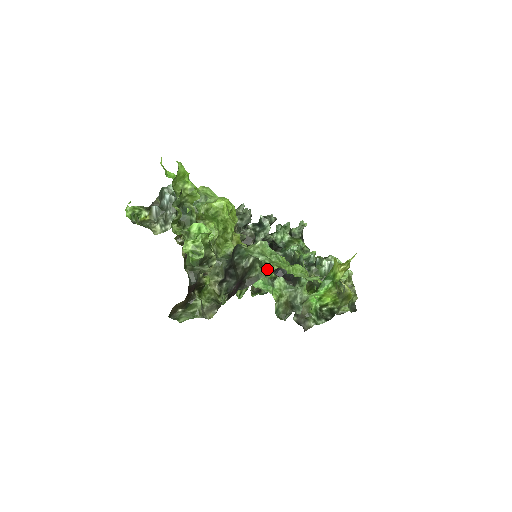
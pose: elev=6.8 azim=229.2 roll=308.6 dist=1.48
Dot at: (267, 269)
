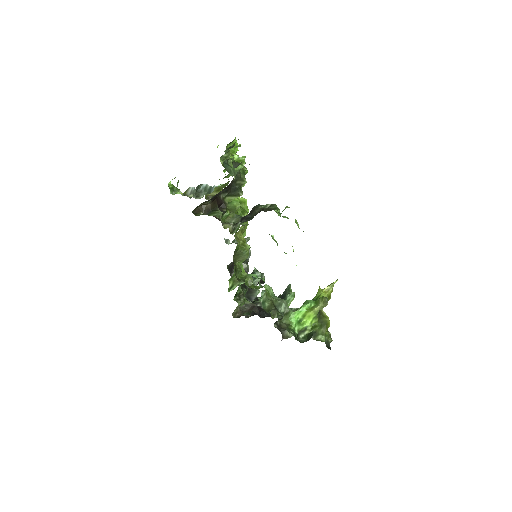
Dot at: (280, 214)
